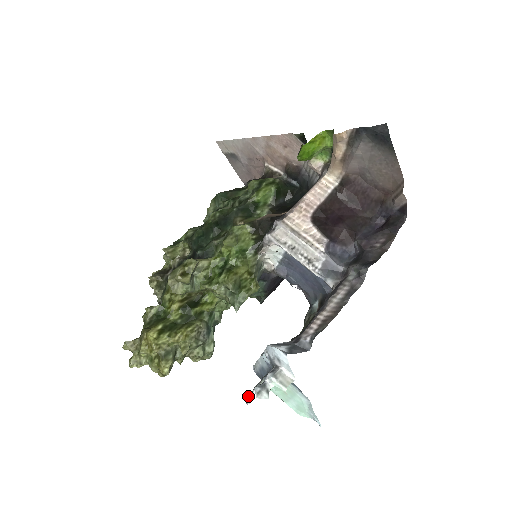
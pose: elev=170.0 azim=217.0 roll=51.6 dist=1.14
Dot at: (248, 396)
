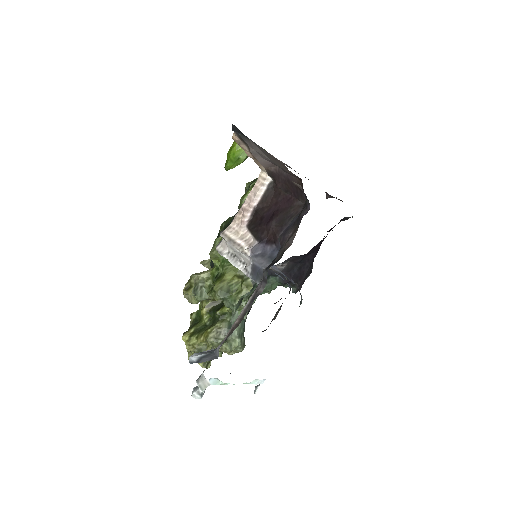
Dot at: (256, 386)
